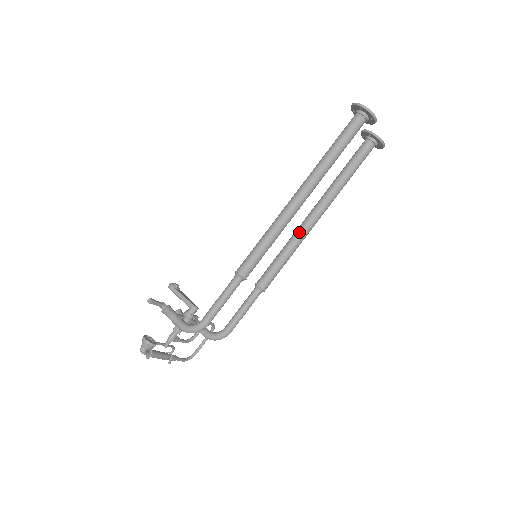
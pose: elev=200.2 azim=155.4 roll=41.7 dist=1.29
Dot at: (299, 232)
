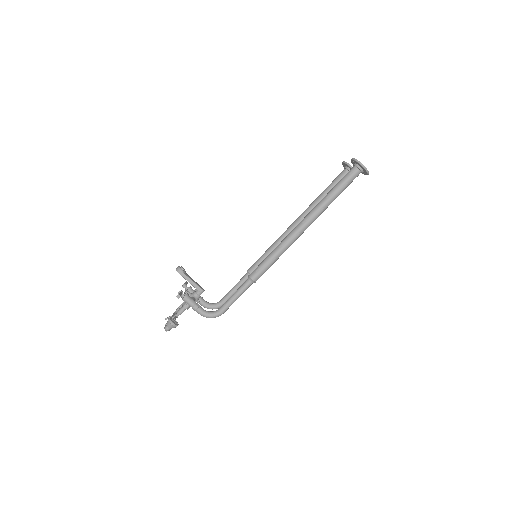
Dot at: occluded
